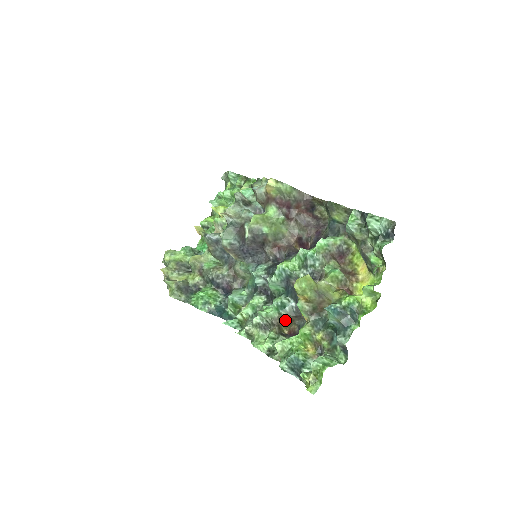
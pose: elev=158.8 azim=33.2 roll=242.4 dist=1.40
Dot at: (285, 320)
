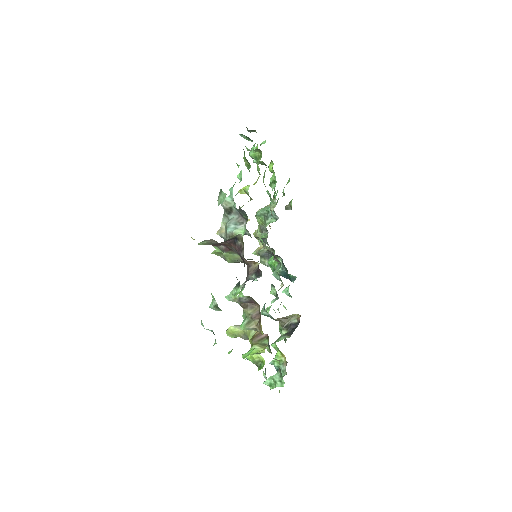
Dot at: (281, 318)
